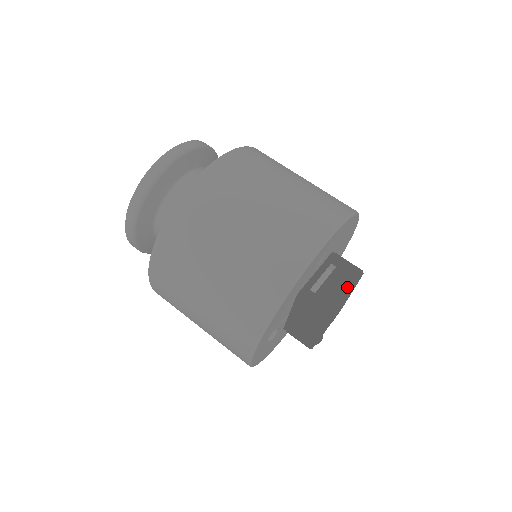
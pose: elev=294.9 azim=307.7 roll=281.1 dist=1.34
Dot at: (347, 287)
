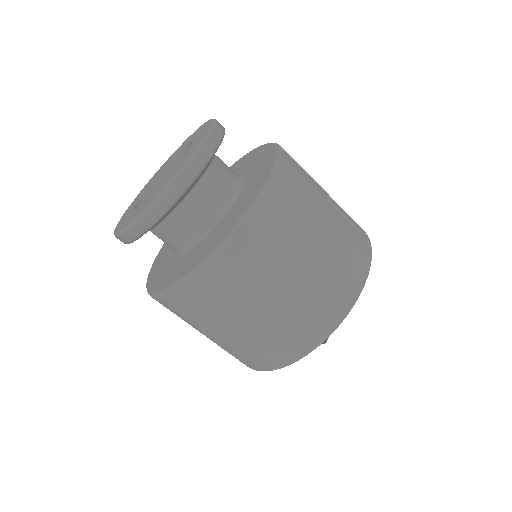
Dot at: occluded
